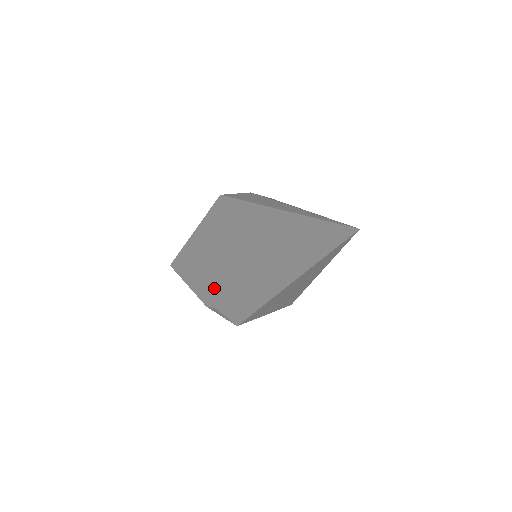
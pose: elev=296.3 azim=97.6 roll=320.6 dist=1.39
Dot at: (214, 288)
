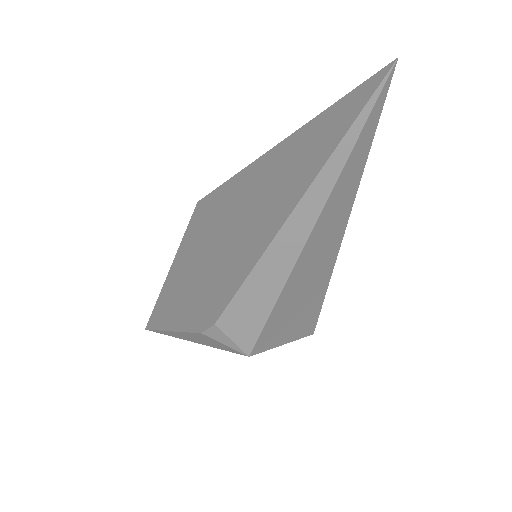
Dot at: (208, 302)
